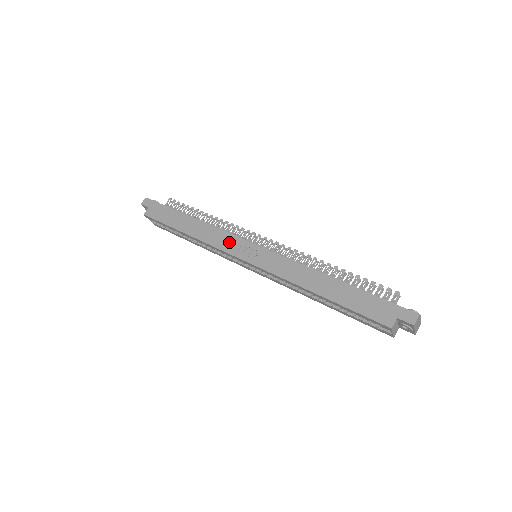
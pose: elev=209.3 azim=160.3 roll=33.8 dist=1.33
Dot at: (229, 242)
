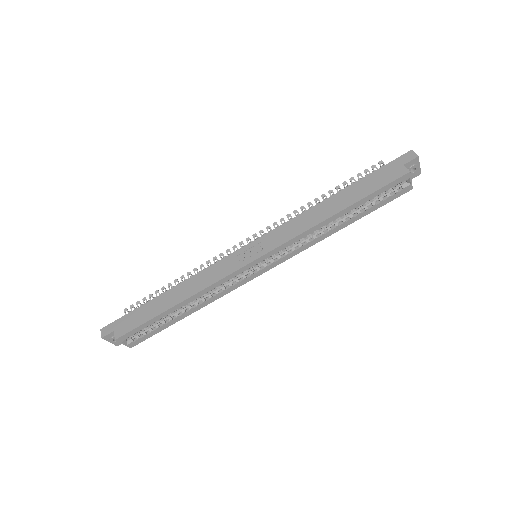
Dot at: (224, 266)
